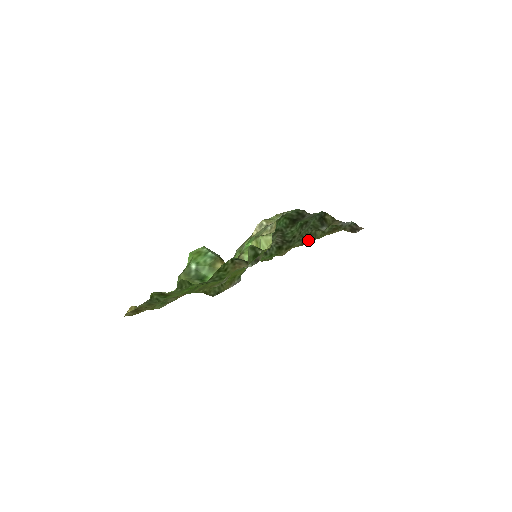
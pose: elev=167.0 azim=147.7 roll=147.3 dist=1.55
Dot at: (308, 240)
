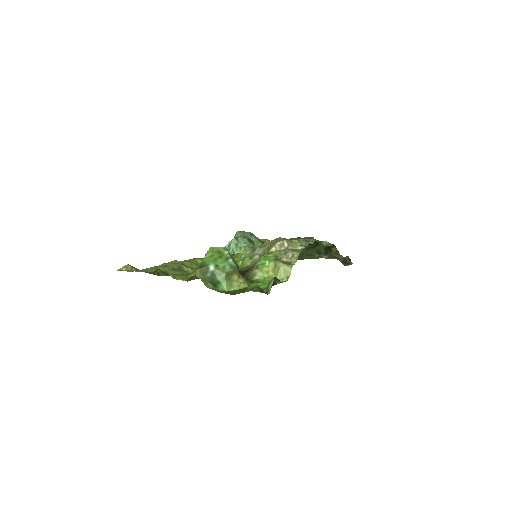
Dot at: (305, 258)
